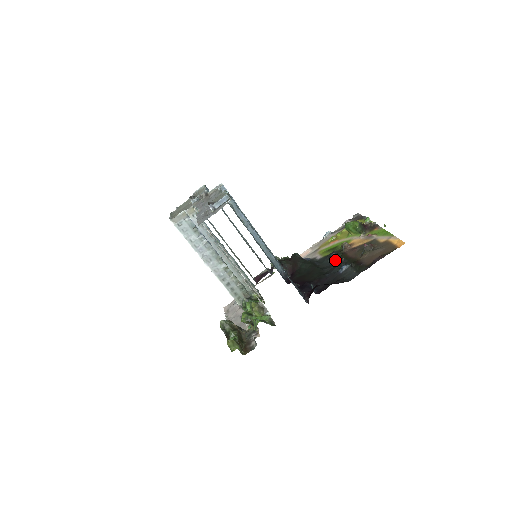
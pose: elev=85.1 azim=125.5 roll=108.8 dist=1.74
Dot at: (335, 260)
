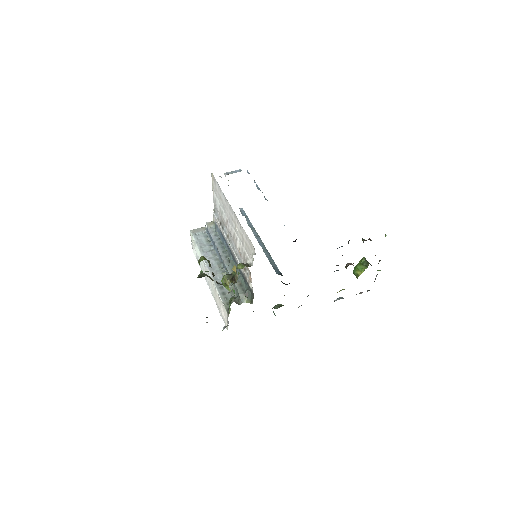
Dot at: (336, 265)
